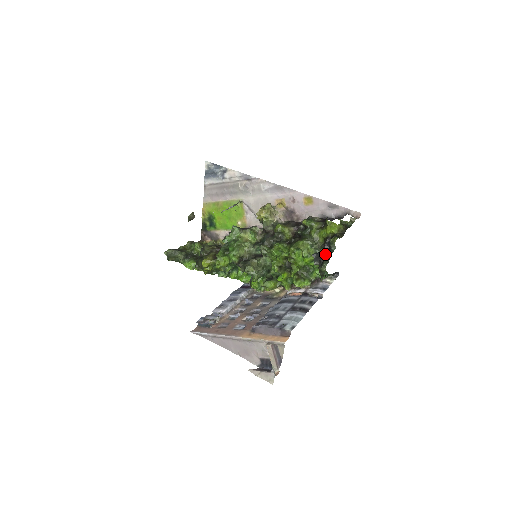
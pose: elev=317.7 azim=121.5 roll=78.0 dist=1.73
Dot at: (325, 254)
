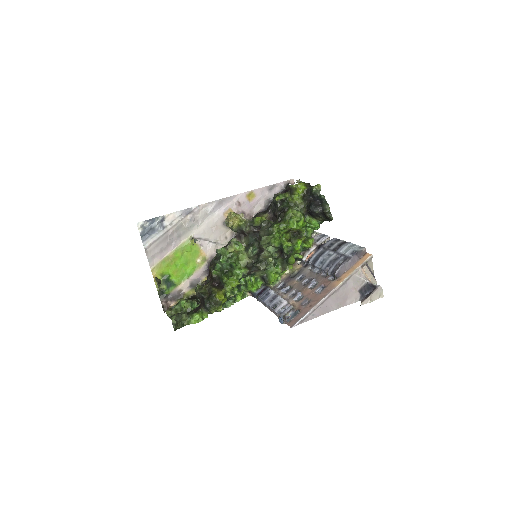
Dot at: (316, 203)
